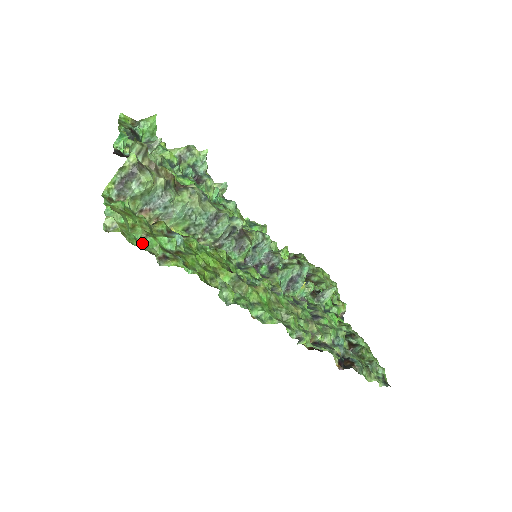
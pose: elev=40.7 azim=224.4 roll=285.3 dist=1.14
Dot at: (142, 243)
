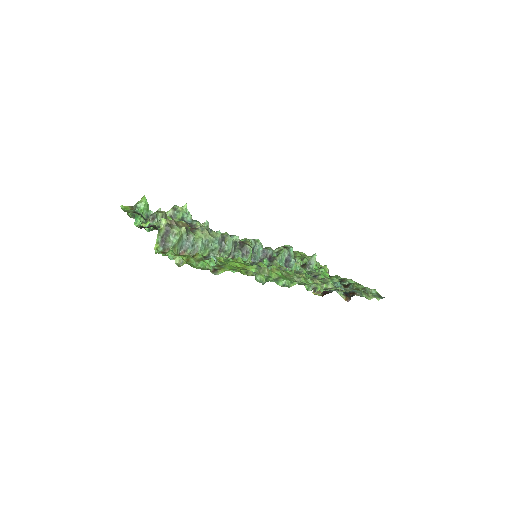
Dot at: occluded
